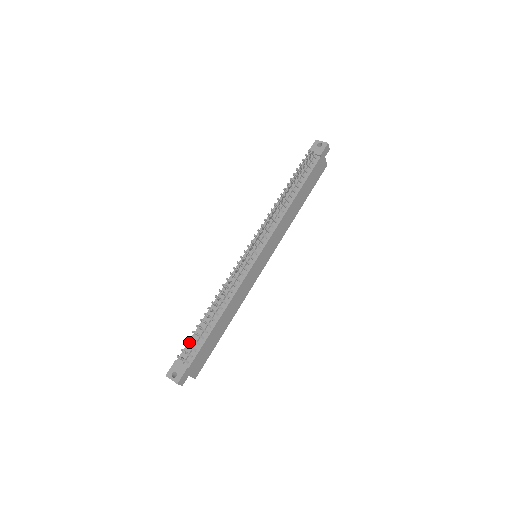
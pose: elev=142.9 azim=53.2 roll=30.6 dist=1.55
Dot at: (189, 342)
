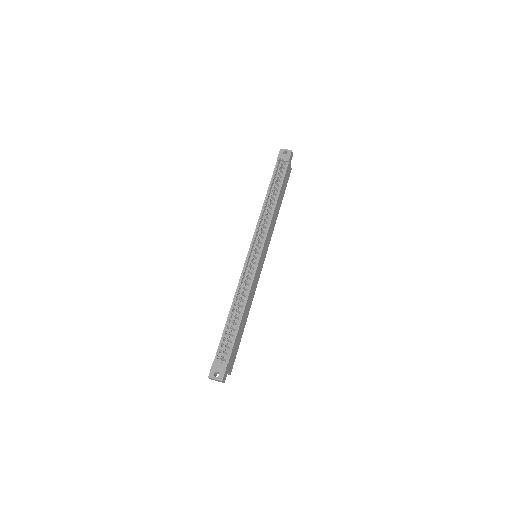
Dot at: (220, 343)
